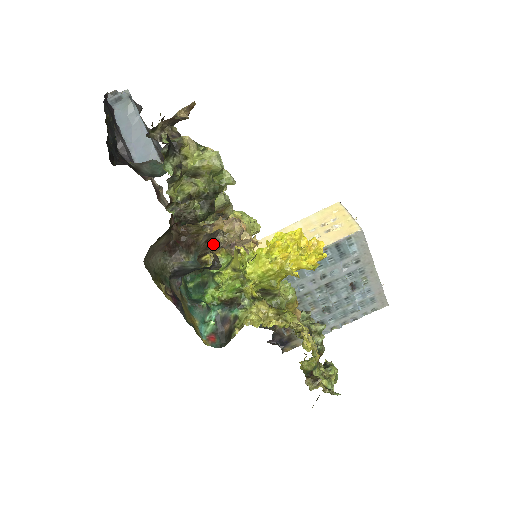
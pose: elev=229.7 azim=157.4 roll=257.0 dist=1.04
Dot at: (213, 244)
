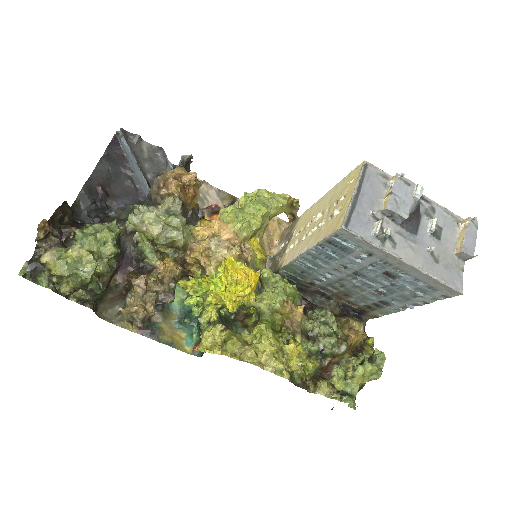
Dot at: occluded
